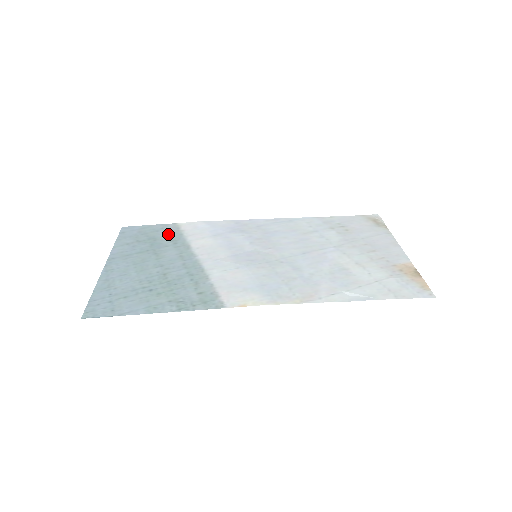
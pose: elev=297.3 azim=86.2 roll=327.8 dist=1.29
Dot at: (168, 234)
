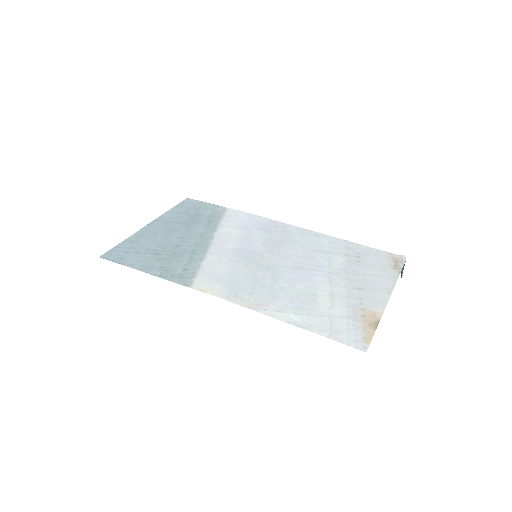
Dot at: (211, 214)
